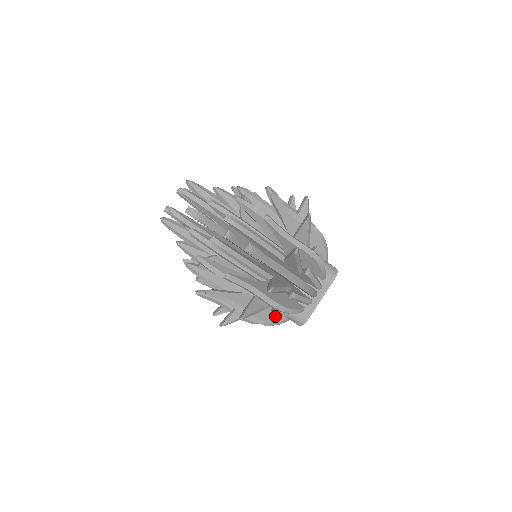
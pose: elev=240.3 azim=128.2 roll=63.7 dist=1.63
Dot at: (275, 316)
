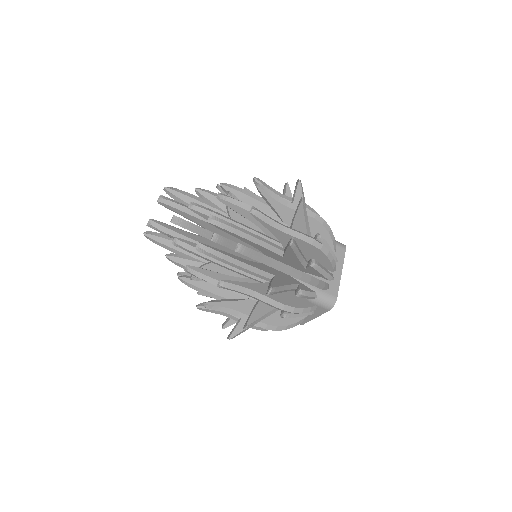
Dot at: occluded
